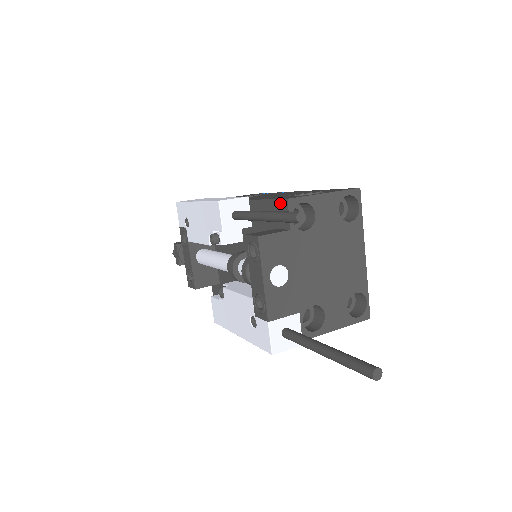
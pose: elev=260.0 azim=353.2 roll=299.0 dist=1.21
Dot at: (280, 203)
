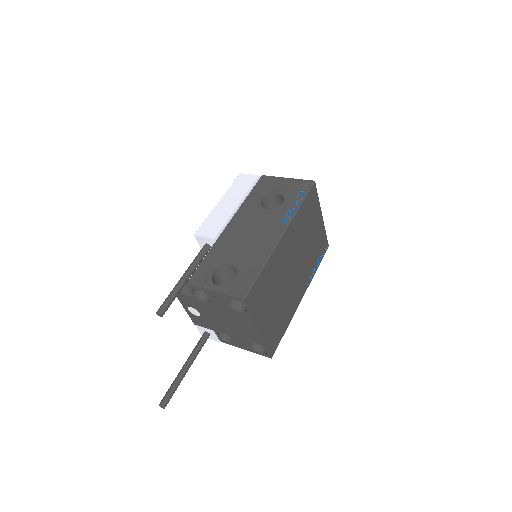
Dot at: (192, 278)
